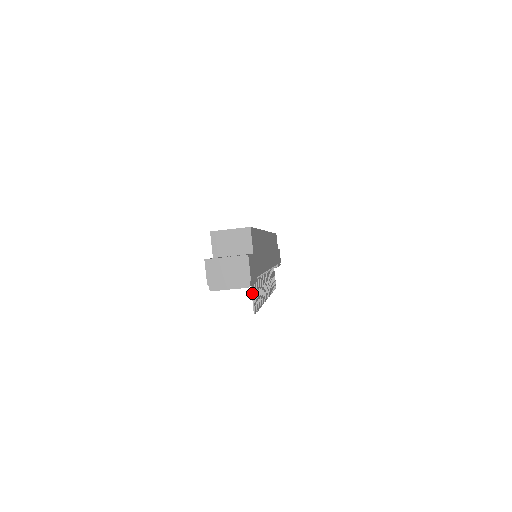
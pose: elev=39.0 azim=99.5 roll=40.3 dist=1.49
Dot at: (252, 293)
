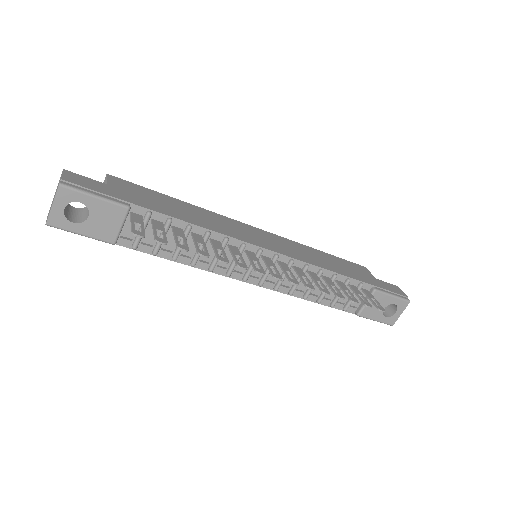
Dot at: (131, 222)
